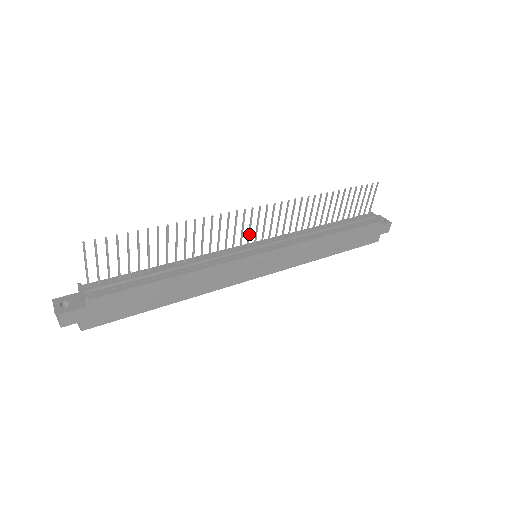
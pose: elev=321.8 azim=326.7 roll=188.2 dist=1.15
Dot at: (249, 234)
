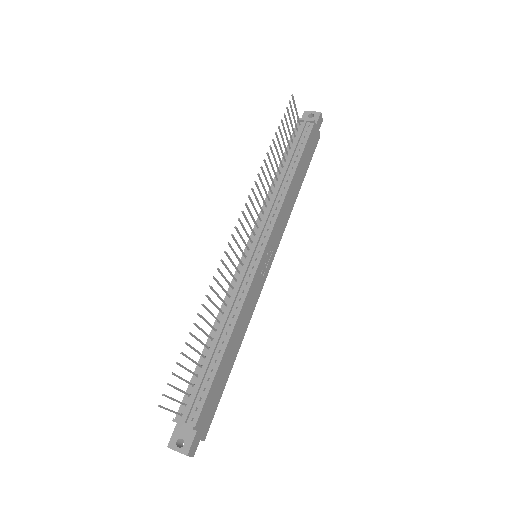
Dot at: (241, 251)
